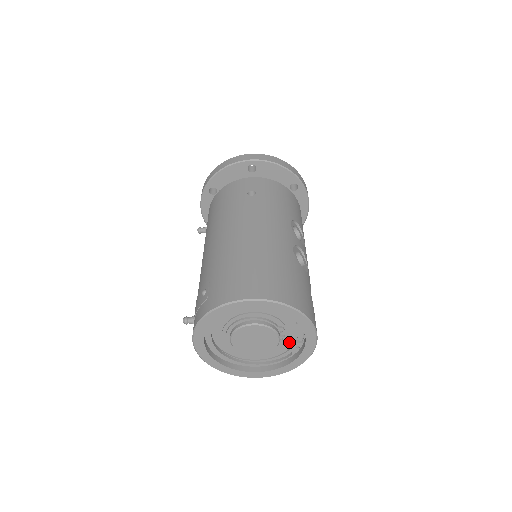
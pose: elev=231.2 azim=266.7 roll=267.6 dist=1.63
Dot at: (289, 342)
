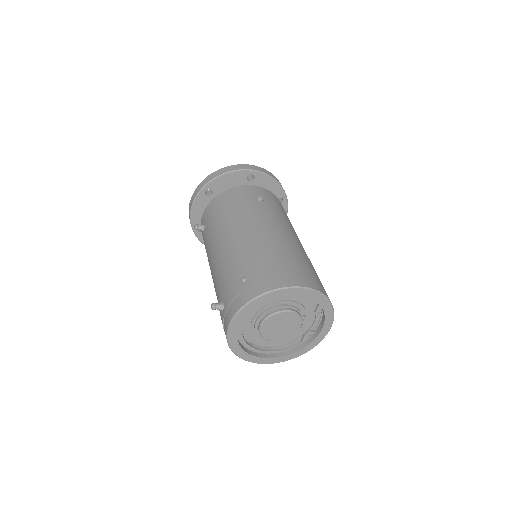
Dot at: (302, 331)
